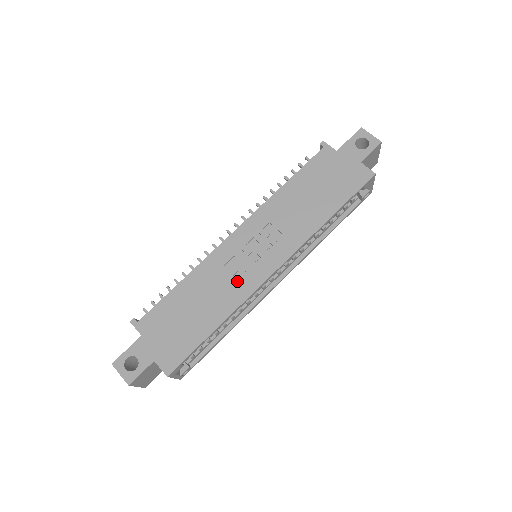
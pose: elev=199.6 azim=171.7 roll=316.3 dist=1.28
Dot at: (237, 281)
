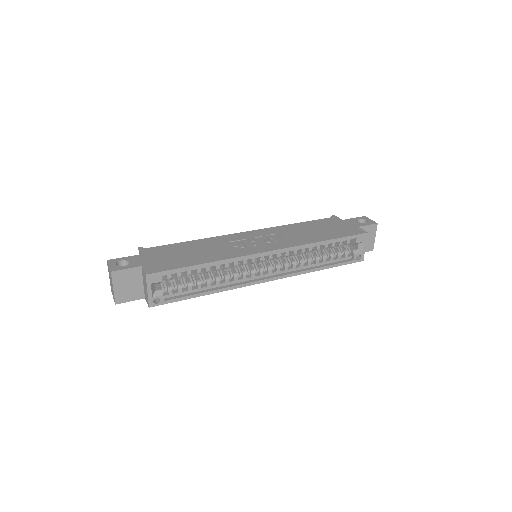
Dot at: (235, 249)
